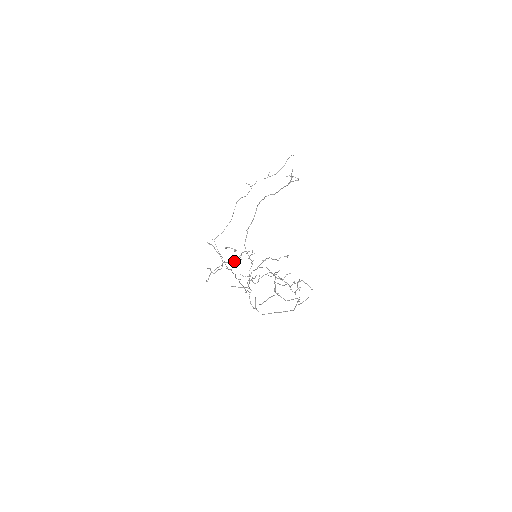
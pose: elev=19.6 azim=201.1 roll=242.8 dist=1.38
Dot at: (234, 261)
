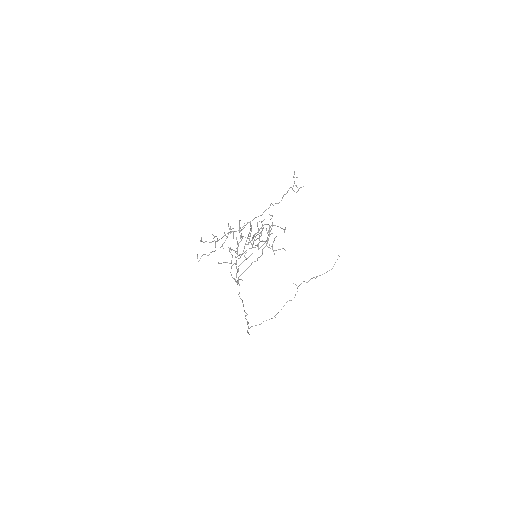
Dot at: occluded
